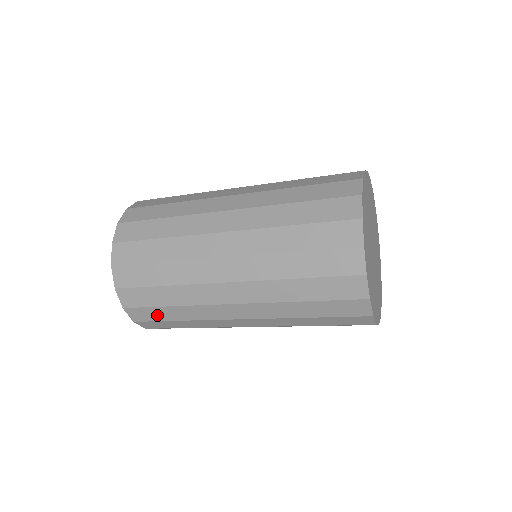
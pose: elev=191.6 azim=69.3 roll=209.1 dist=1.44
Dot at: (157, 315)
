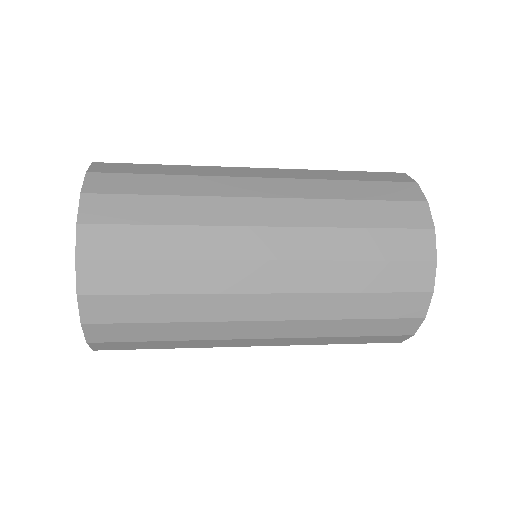
Dot at: (135, 334)
